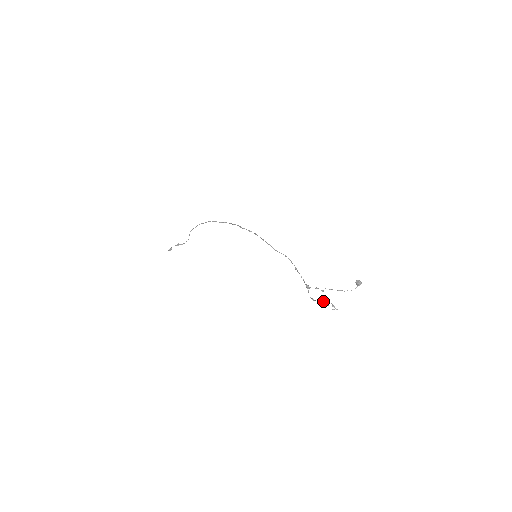
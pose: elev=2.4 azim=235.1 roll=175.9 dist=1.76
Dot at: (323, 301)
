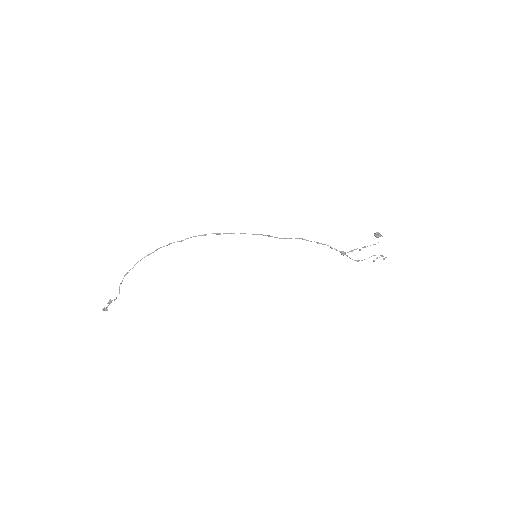
Dot at: occluded
